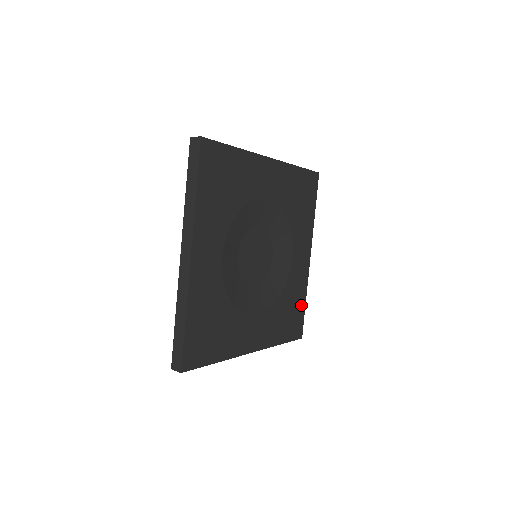
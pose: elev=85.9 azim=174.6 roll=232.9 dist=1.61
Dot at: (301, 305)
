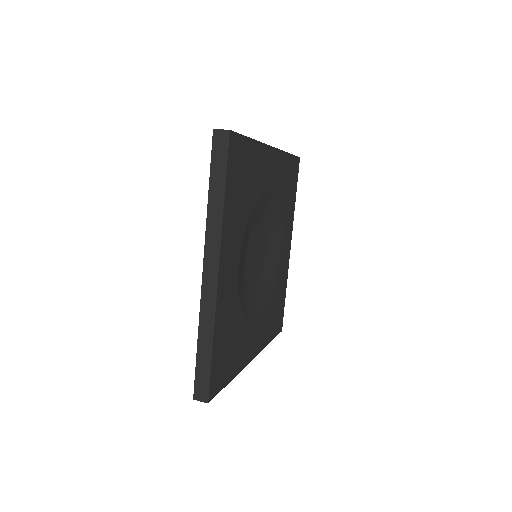
Dot at: (283, 298)
